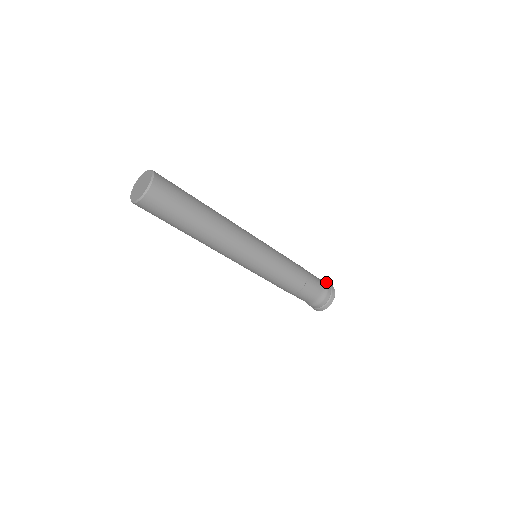
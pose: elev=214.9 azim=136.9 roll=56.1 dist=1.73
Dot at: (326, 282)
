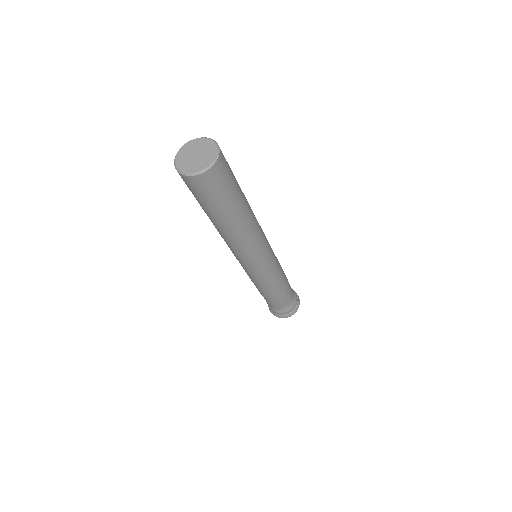
Dot at: occluded
